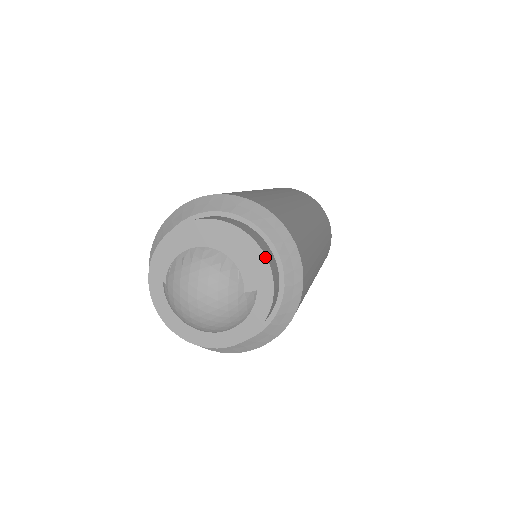
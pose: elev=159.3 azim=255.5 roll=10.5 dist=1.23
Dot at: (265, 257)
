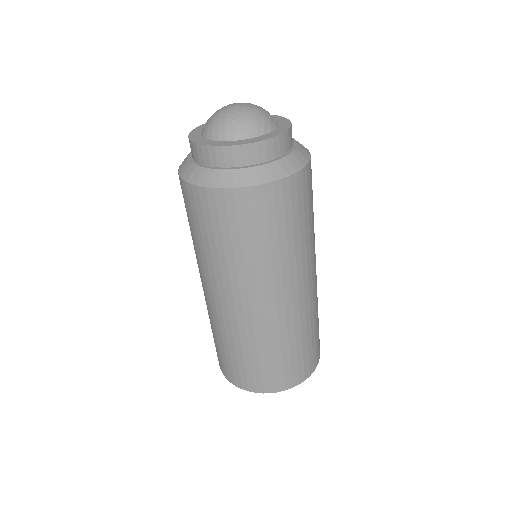
Dot at: (285, 118)
